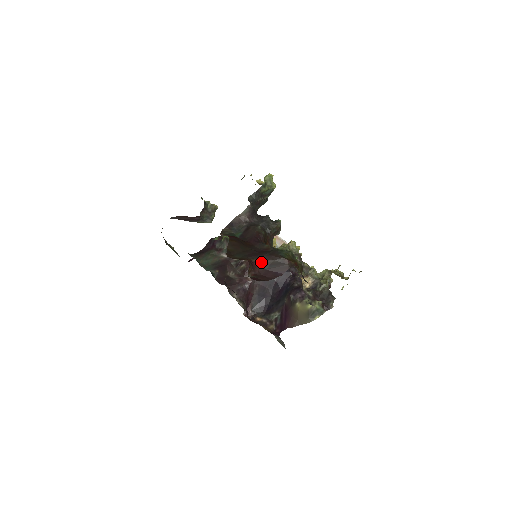
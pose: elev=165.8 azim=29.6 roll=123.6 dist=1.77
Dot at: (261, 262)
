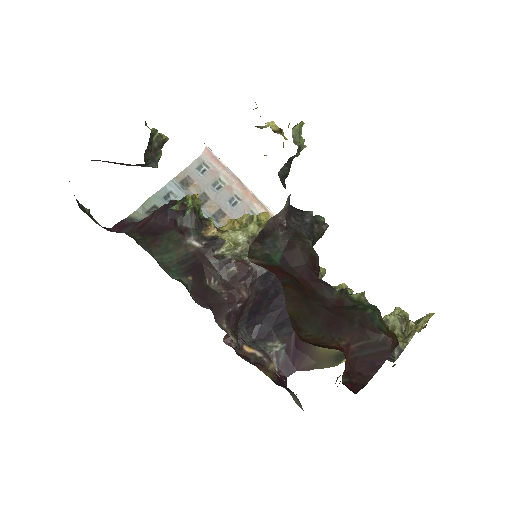
Dot at: (352, 344)
